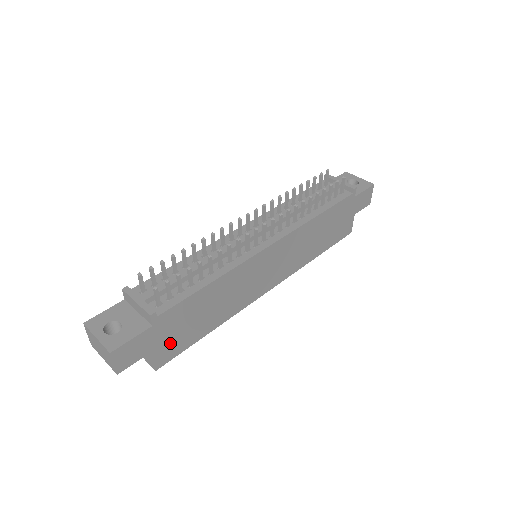
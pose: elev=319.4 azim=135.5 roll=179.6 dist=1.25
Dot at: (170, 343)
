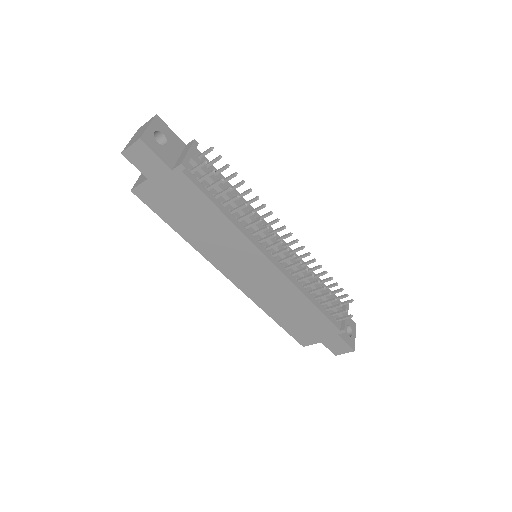
Dot at: (159, 195)
